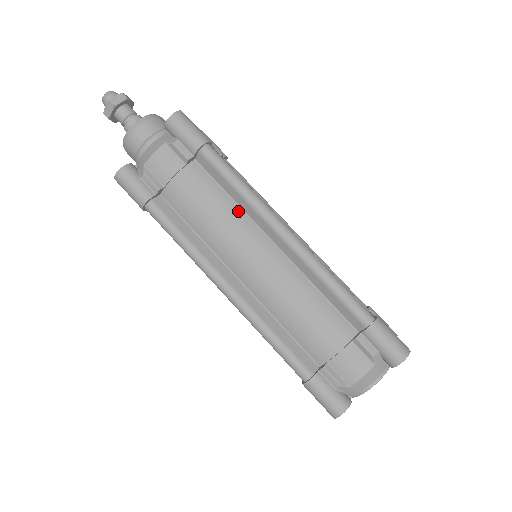
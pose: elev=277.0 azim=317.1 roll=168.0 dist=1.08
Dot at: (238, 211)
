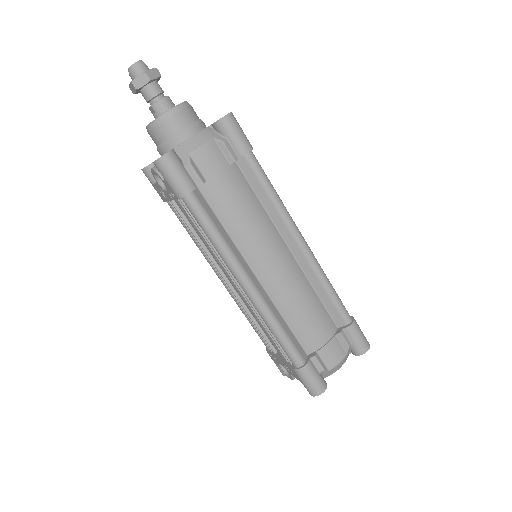
Dot at: (266, 217)
